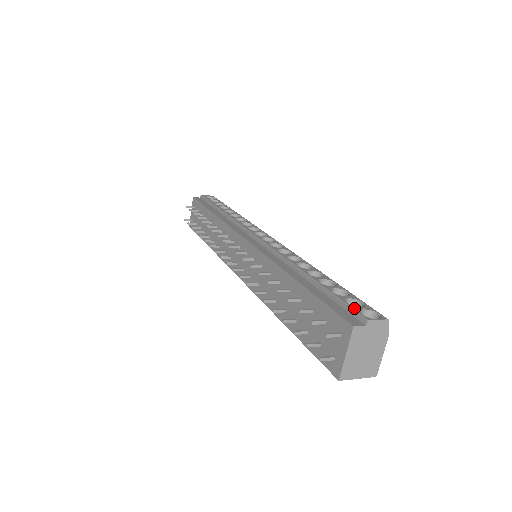
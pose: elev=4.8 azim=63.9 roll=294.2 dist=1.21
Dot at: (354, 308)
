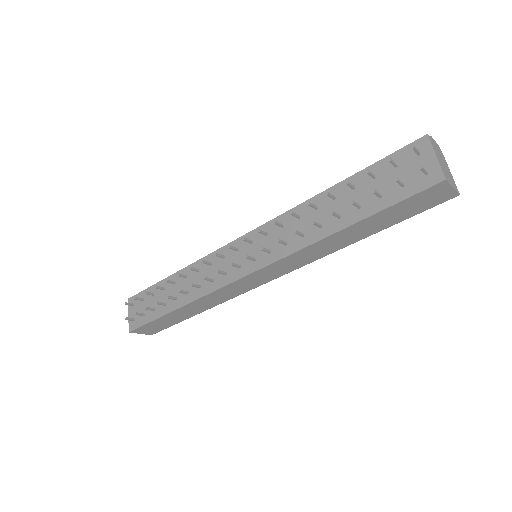
Dot at: occluded
